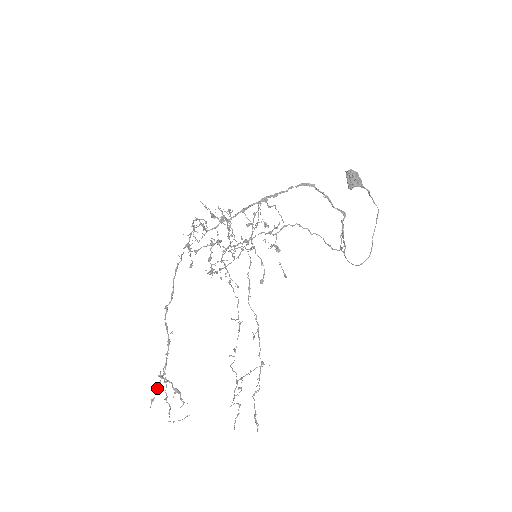
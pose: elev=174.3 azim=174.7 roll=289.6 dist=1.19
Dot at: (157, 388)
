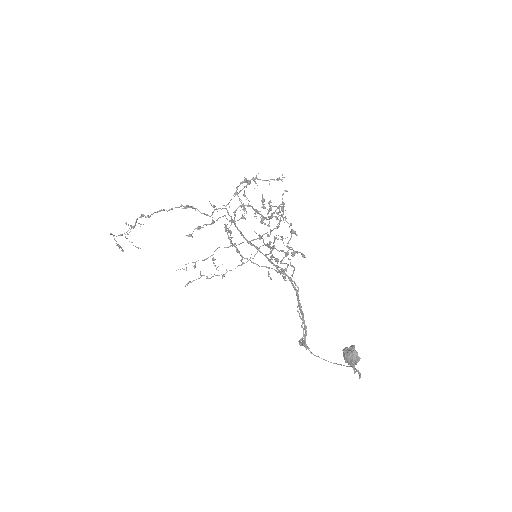
Dot at: (128, 225)
